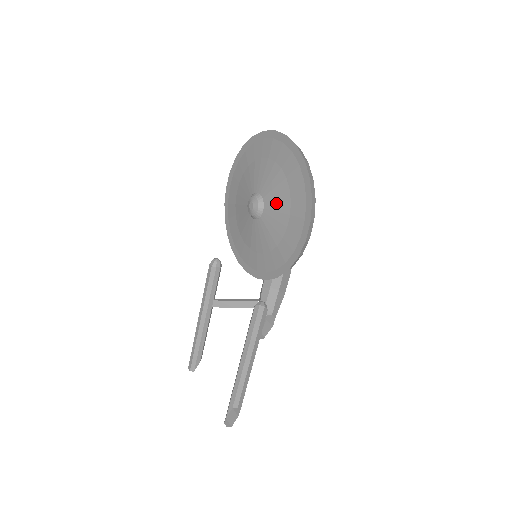
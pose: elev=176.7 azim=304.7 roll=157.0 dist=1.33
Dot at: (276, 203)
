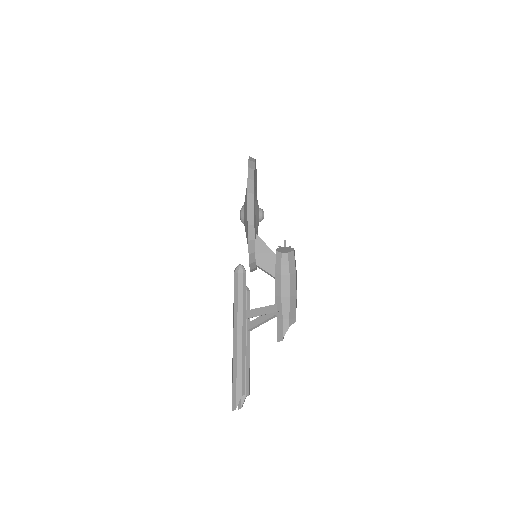
Dot at: (245, 197)
